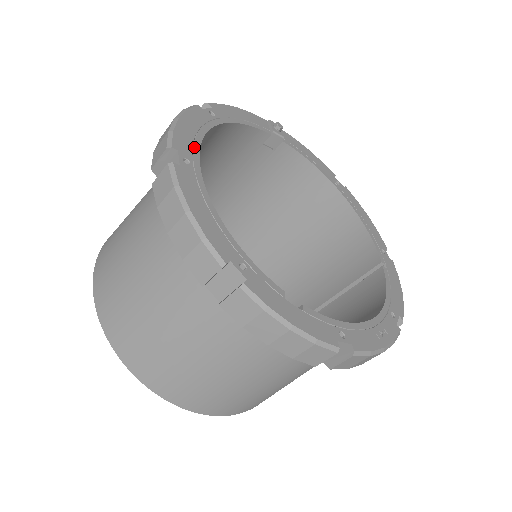
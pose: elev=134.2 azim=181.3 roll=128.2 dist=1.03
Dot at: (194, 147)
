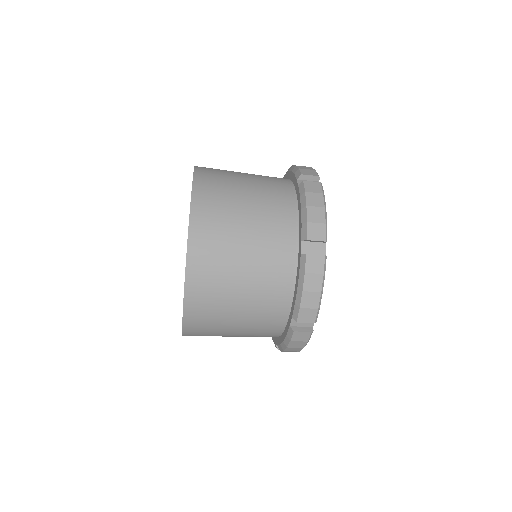
Dot at: occluded
